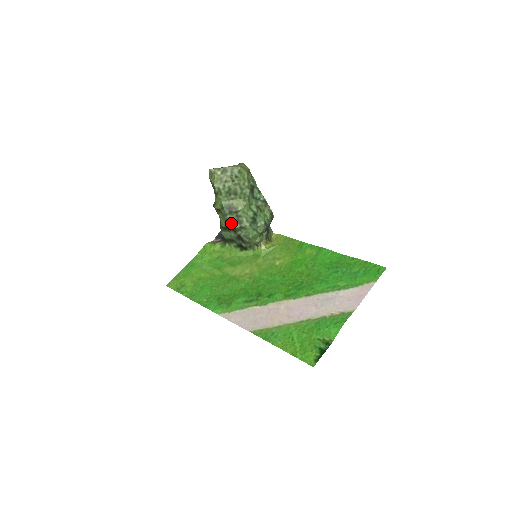
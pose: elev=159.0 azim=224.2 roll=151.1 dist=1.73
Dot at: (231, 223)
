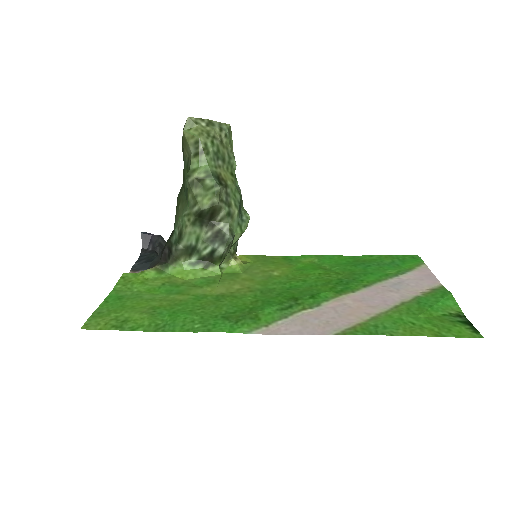
Dot at: (220, 201)
